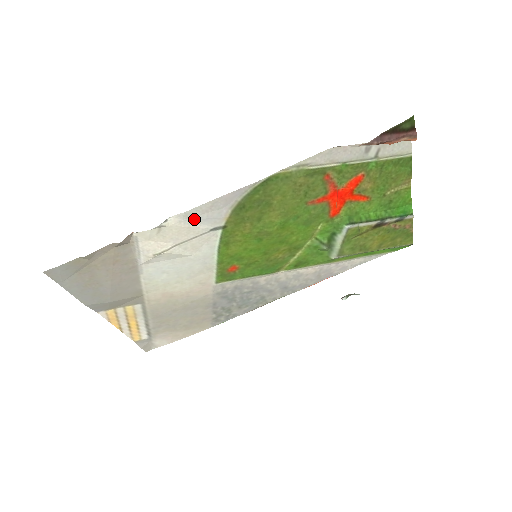
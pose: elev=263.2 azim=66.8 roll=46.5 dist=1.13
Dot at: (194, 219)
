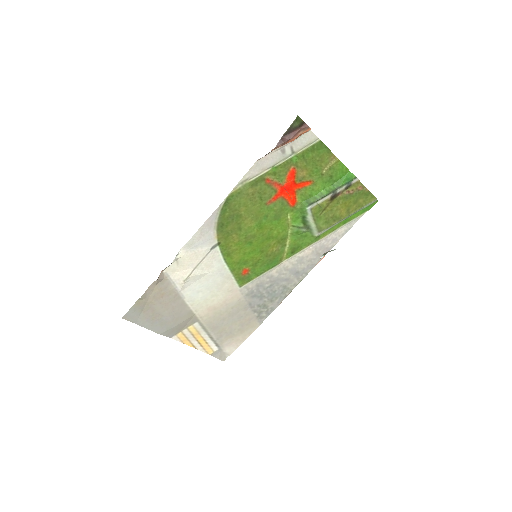
Dot at: (195, 246)
